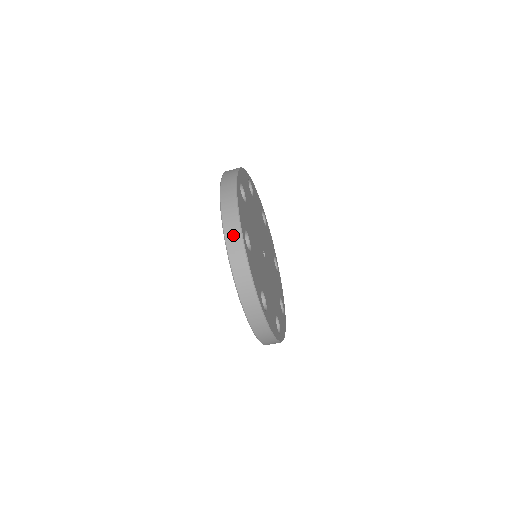
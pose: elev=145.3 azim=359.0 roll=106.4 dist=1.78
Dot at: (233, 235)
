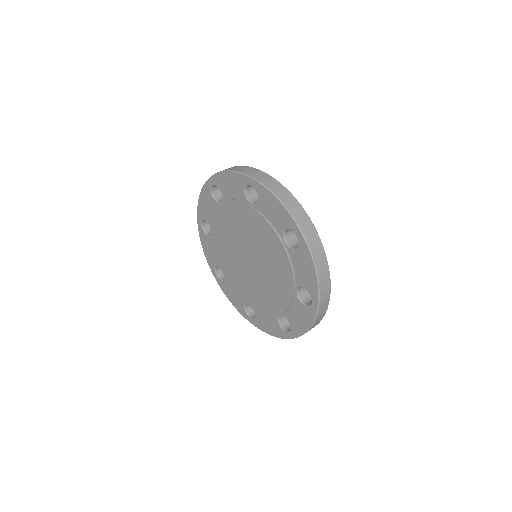
Dot at: (256, 173)
